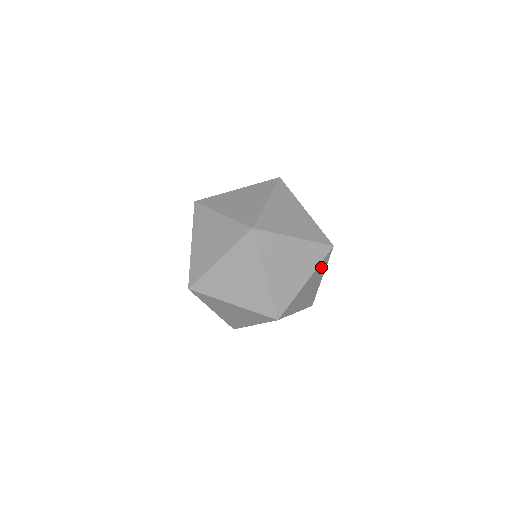
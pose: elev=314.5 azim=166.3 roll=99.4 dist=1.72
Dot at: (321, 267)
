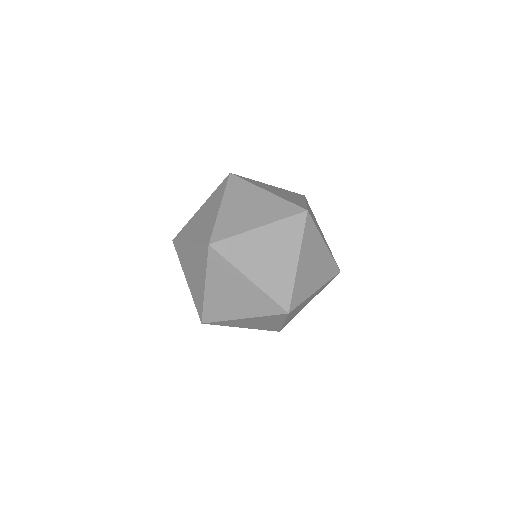
Dot at: (289, 231)
